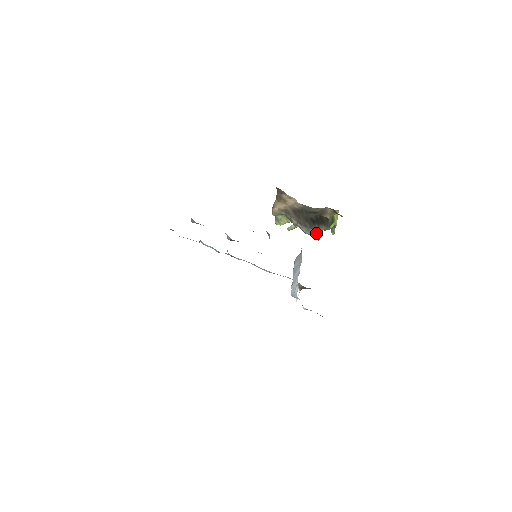
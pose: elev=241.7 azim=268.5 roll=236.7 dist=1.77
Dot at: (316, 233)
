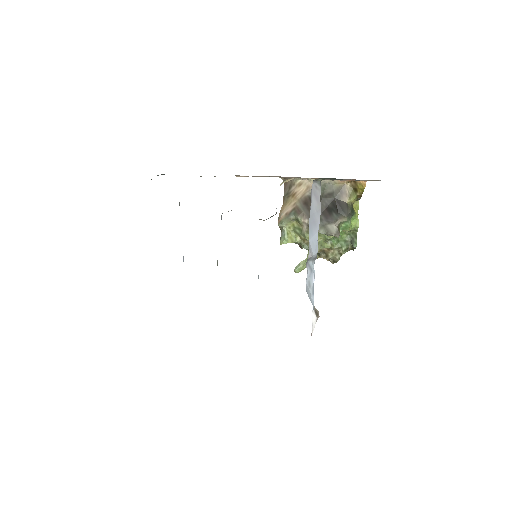
Dot at: (334, 225)
